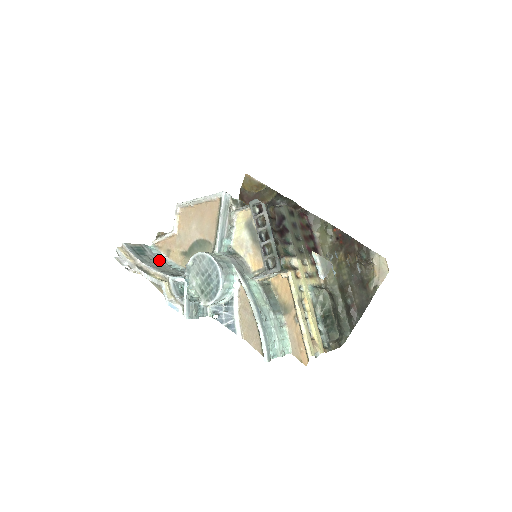
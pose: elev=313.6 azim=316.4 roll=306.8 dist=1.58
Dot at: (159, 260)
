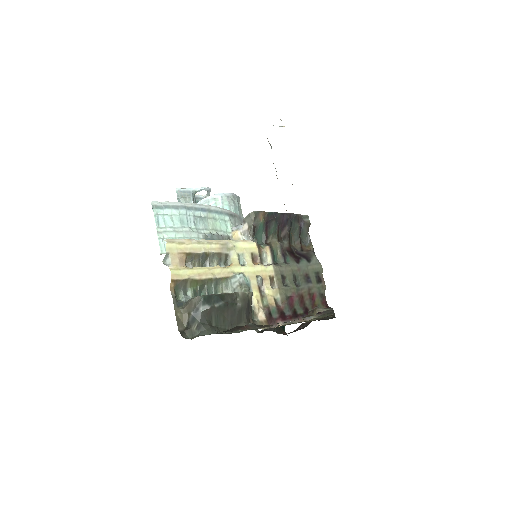
Dot at: occluded
